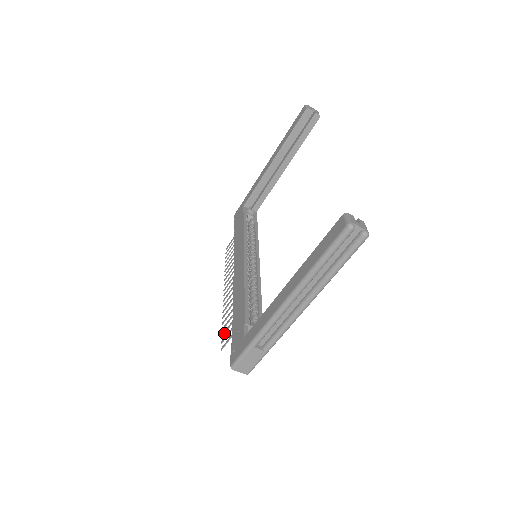
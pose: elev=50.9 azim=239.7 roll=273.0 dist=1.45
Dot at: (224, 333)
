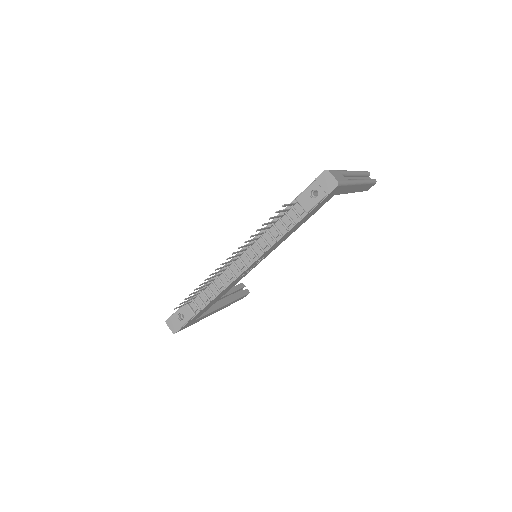
Dot at: (273, 217)
